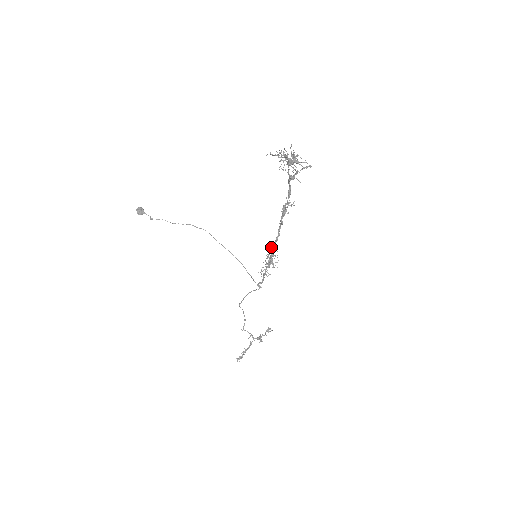
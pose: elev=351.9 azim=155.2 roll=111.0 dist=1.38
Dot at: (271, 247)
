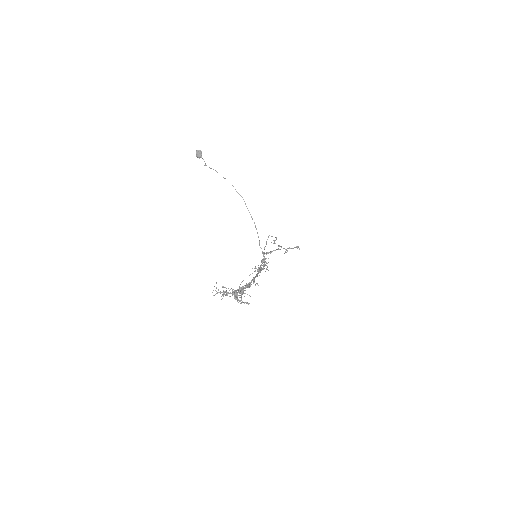
Dot at: occluded
